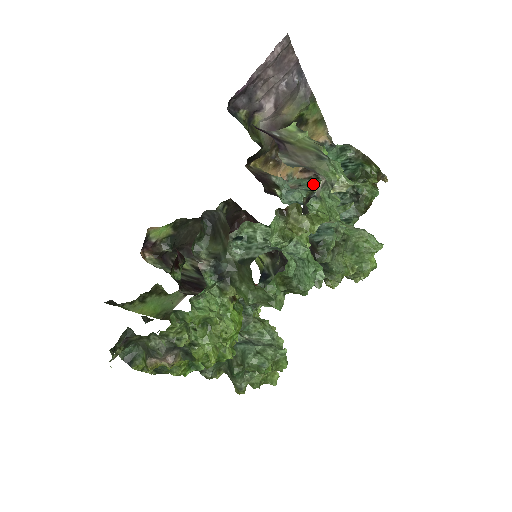
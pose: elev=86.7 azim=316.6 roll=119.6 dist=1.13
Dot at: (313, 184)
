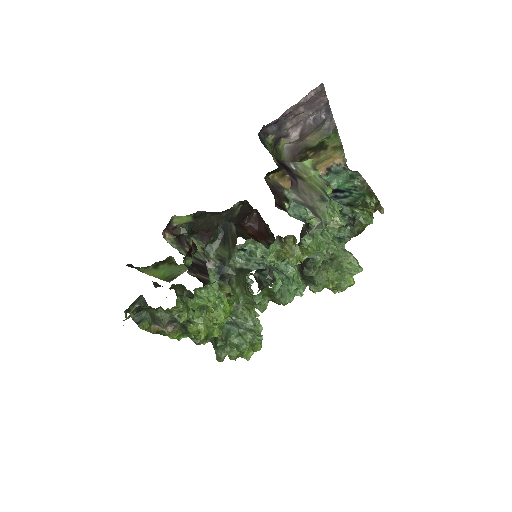
Dot at: (312, 218)
